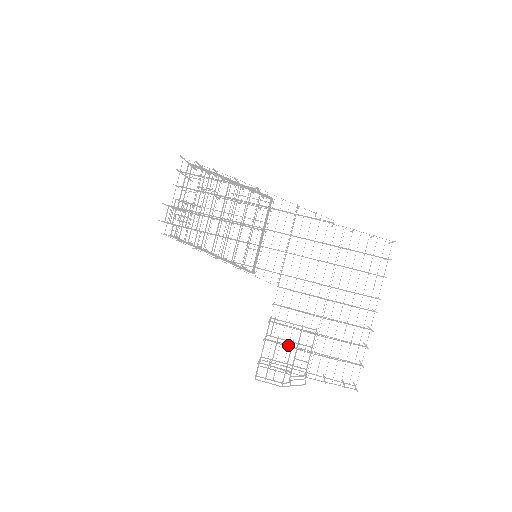
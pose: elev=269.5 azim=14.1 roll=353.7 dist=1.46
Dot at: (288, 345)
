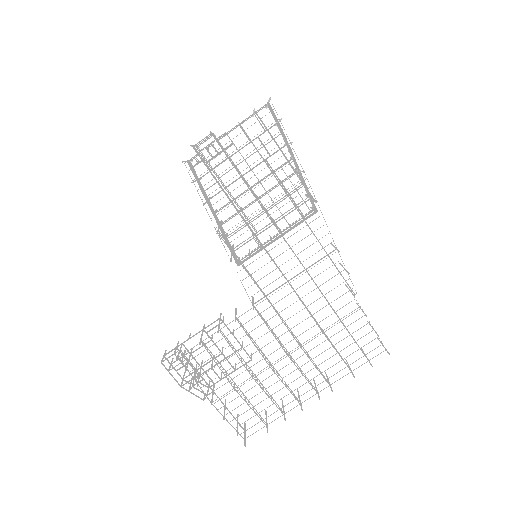
Dot at: occluded
